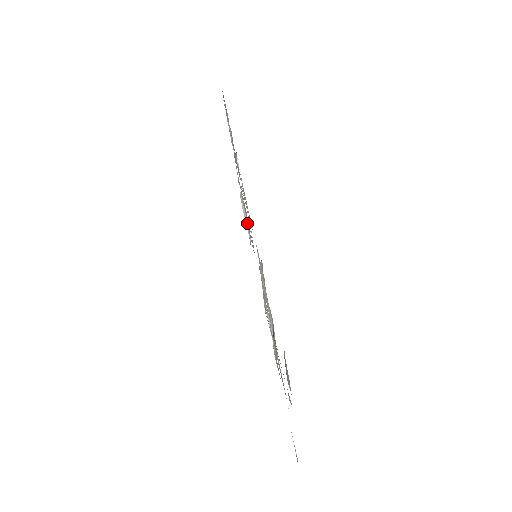
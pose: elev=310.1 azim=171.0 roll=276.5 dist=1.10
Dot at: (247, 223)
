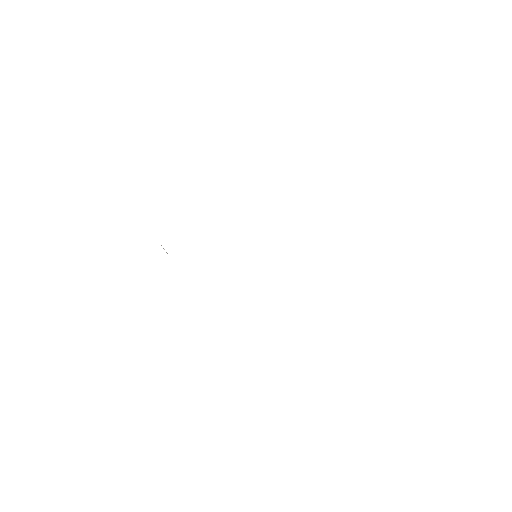
Dot at: occluded
